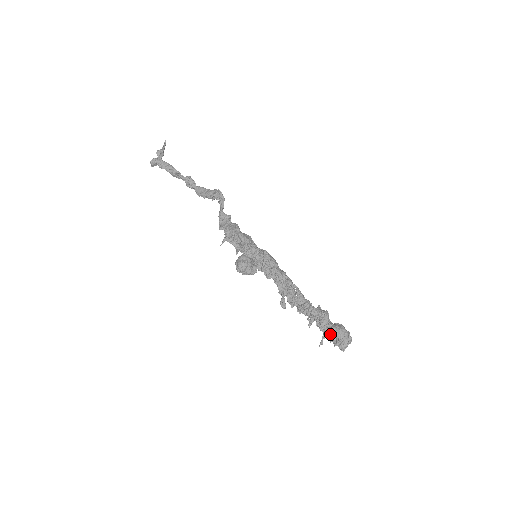
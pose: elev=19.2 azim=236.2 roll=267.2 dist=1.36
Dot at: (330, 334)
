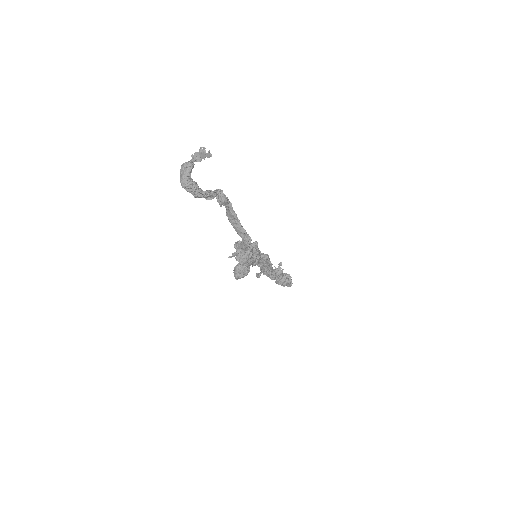
Dot at: occluded
